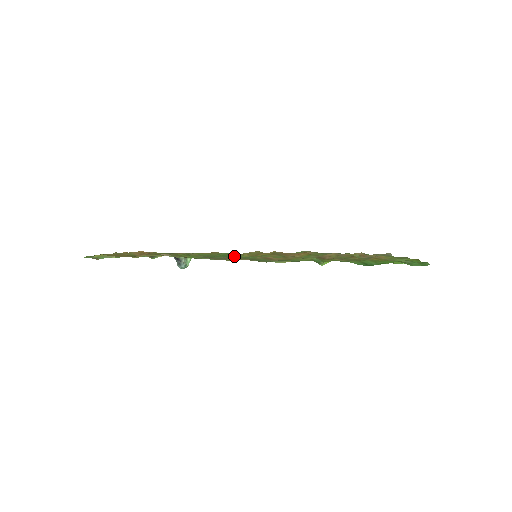
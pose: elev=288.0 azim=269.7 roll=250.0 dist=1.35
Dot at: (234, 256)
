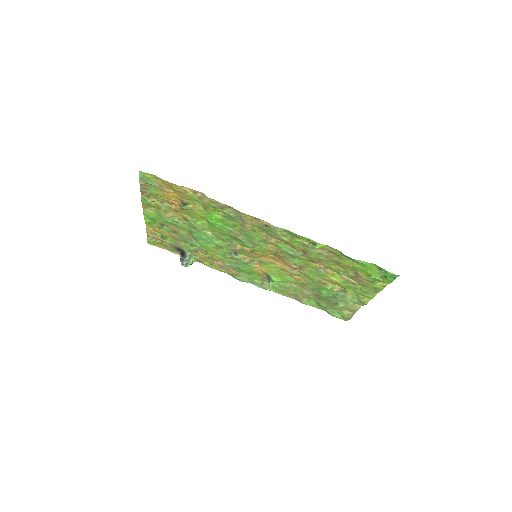
Dot at: (242, 241)
